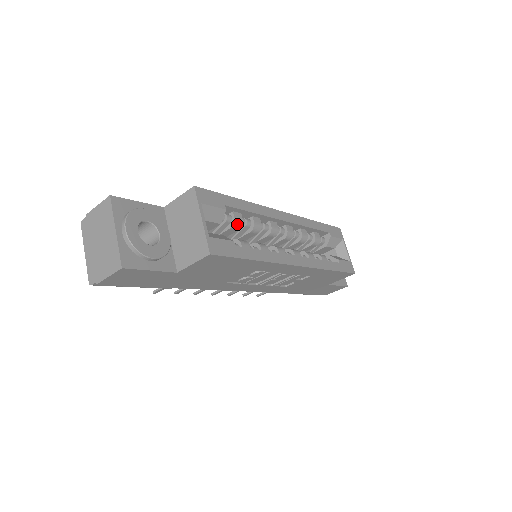
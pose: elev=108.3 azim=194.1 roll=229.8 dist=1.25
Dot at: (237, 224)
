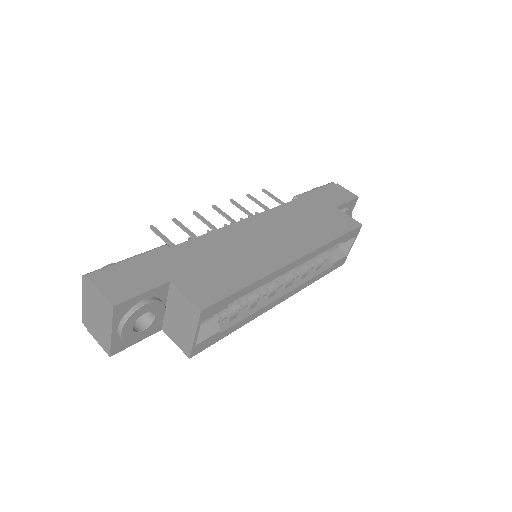
Dot at: occluded
